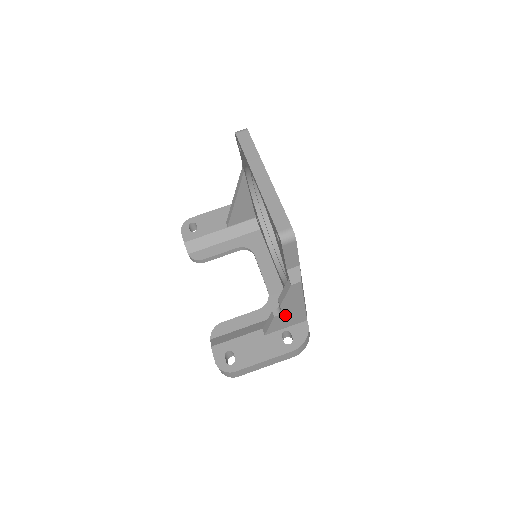
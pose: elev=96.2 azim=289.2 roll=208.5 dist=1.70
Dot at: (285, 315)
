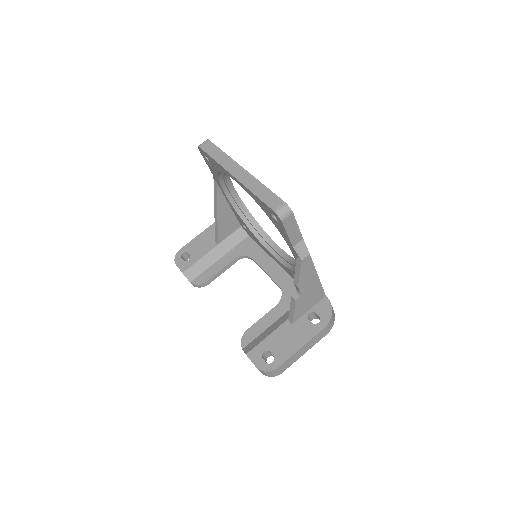
Dot at: (305, 296)
